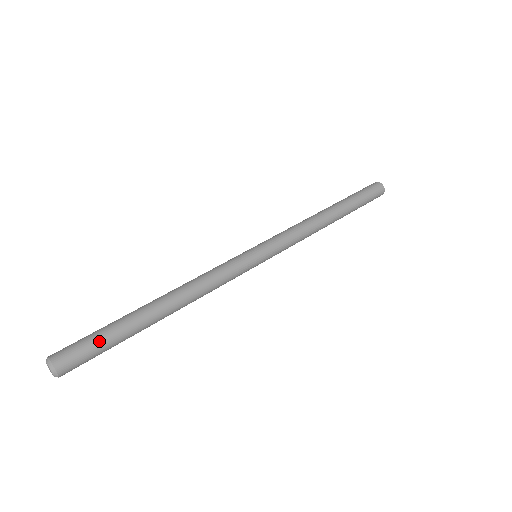
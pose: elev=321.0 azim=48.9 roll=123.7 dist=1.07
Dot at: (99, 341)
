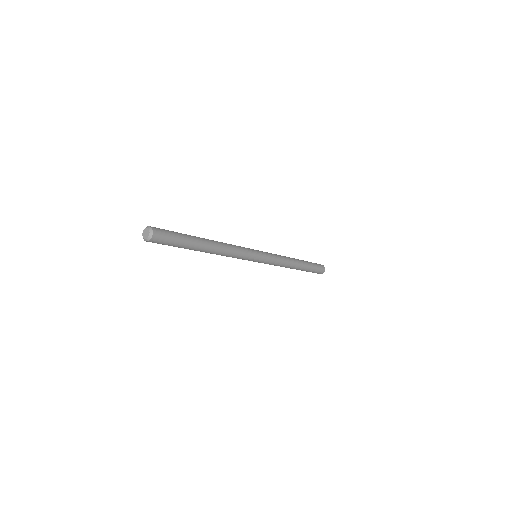
Dot at: (176, 233)
